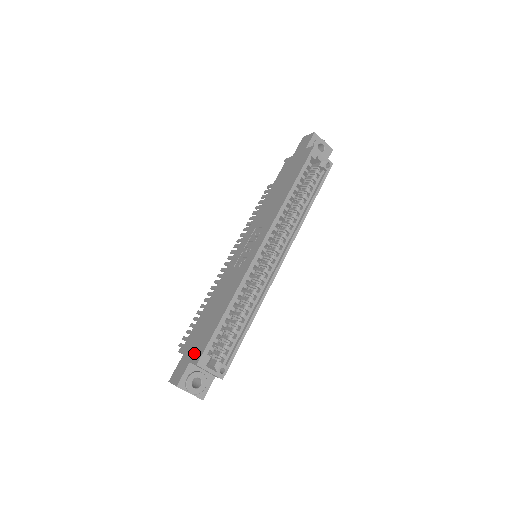
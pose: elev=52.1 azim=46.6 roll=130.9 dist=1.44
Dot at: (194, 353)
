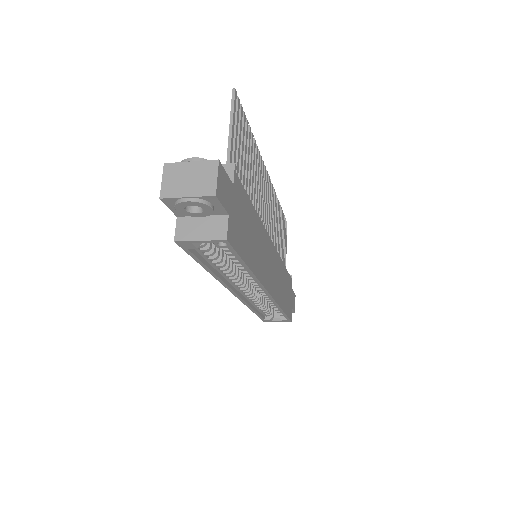
Dot at: occluded
